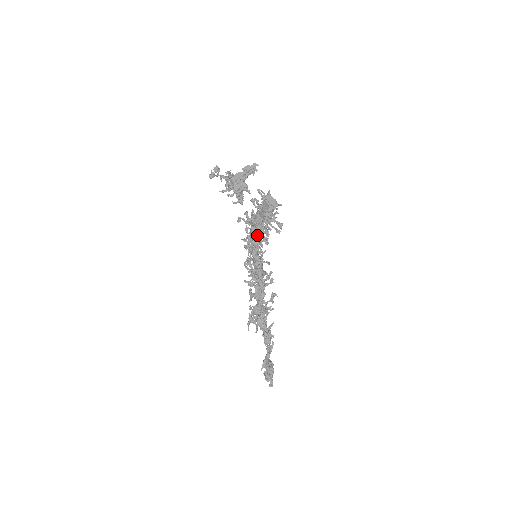
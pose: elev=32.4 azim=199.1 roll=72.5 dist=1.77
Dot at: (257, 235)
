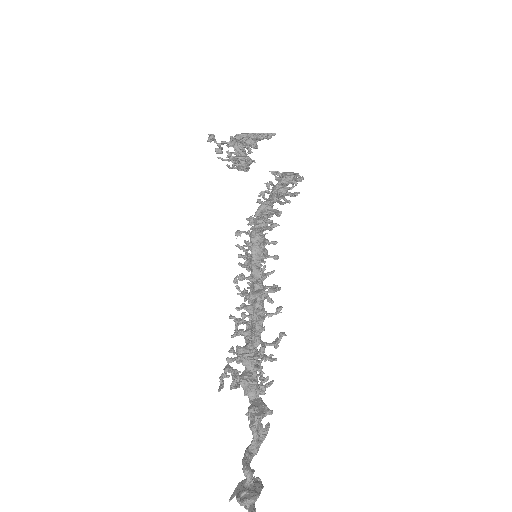
Dot at: (262, 228)
